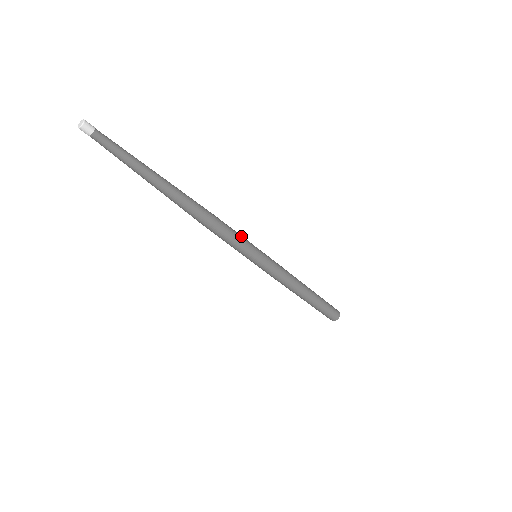
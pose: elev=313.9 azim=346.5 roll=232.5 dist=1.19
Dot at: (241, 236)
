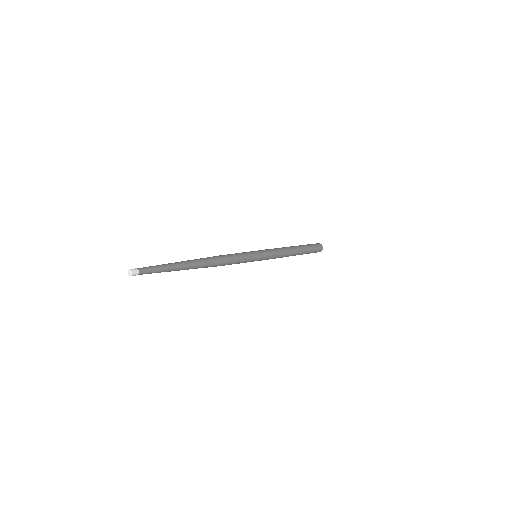
Dot at: (241, 253)
